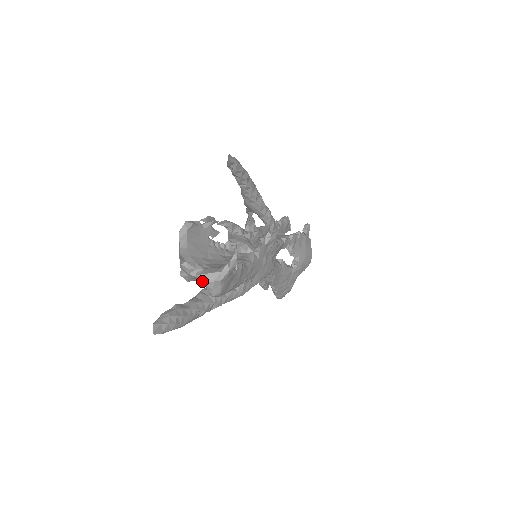
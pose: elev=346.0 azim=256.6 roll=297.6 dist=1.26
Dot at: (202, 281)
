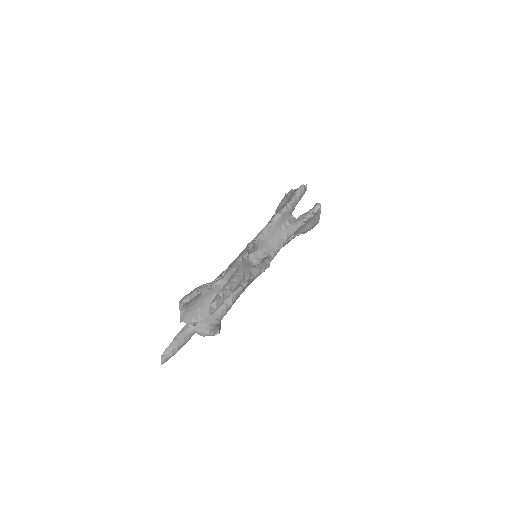
Dot at: (196, 332)
